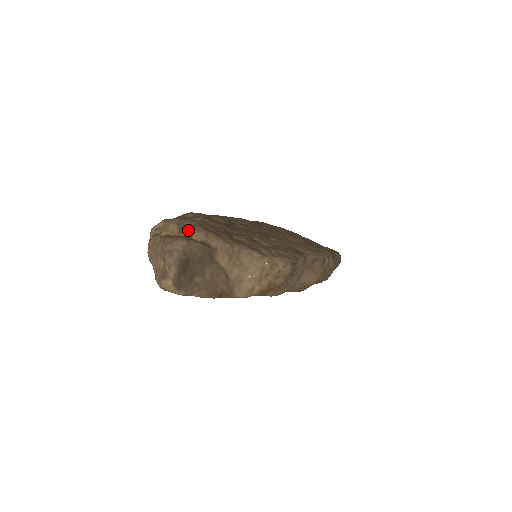
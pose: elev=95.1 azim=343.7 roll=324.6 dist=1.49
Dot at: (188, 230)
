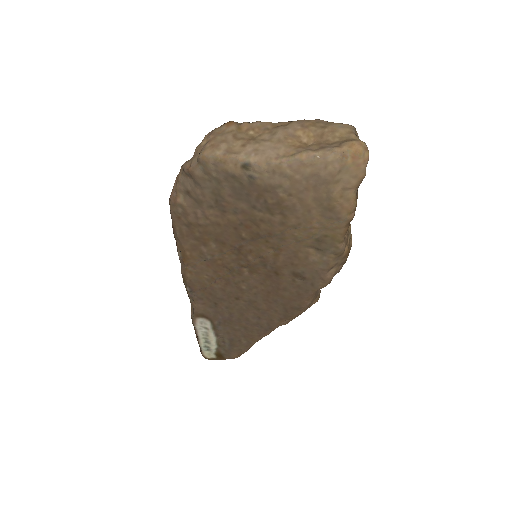
Dot at: occluded
